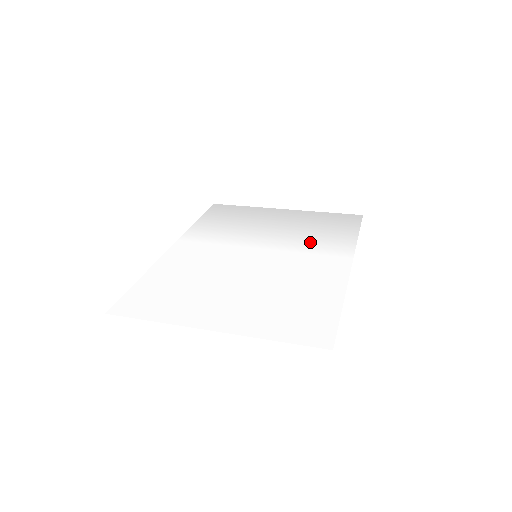
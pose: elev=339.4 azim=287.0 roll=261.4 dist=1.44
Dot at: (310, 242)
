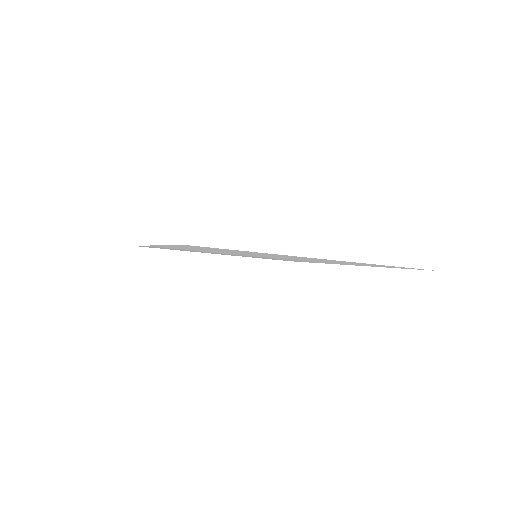
Dot at: (284, 259)
